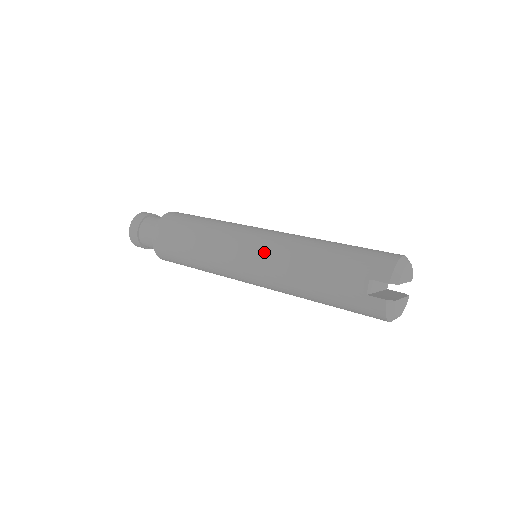
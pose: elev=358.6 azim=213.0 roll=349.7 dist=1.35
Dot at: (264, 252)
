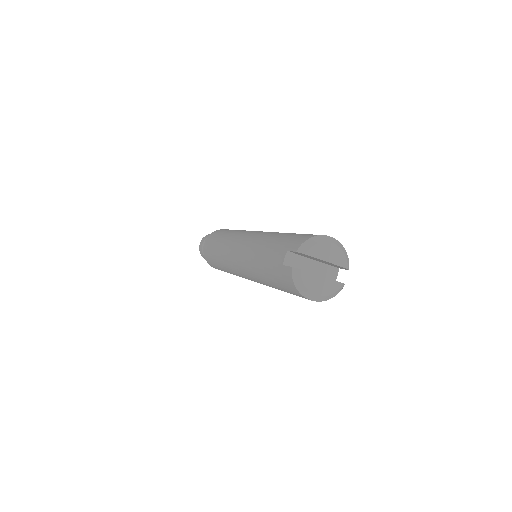
Dot at: (245, 242)
